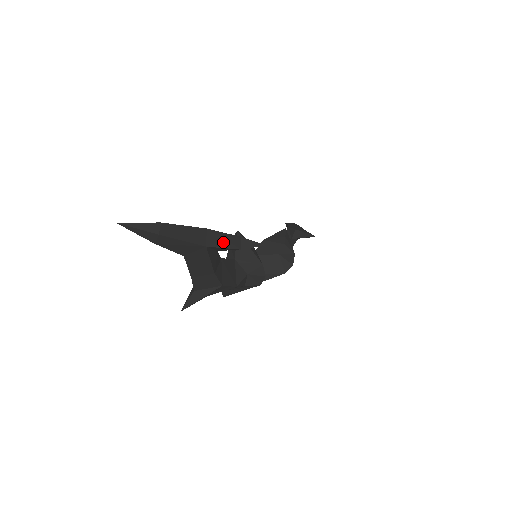
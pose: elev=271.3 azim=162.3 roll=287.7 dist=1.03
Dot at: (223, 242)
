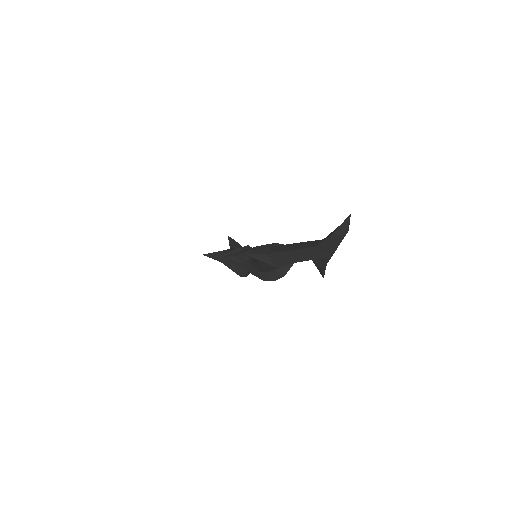
Dot at: occluded
